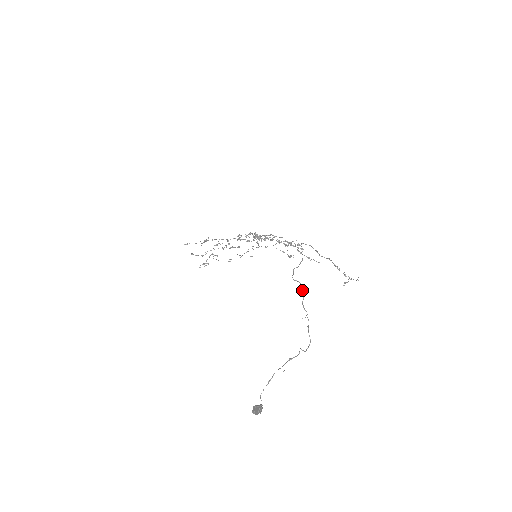
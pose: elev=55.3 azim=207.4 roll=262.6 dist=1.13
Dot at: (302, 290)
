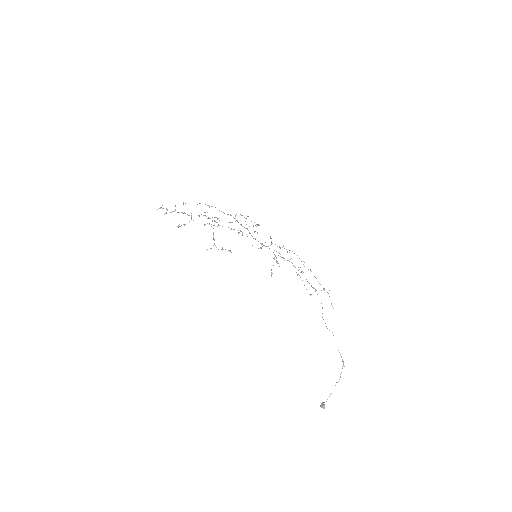
Dot at: occluded
